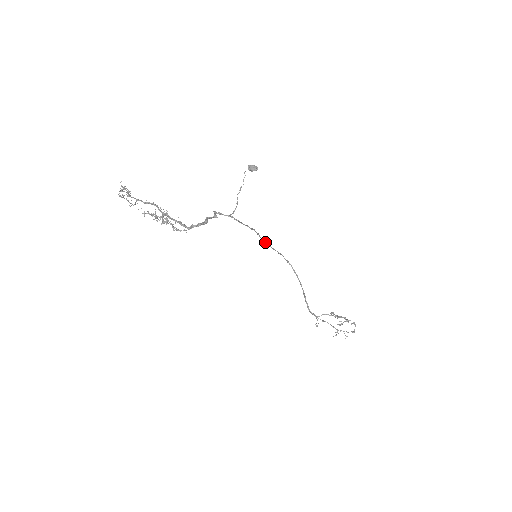
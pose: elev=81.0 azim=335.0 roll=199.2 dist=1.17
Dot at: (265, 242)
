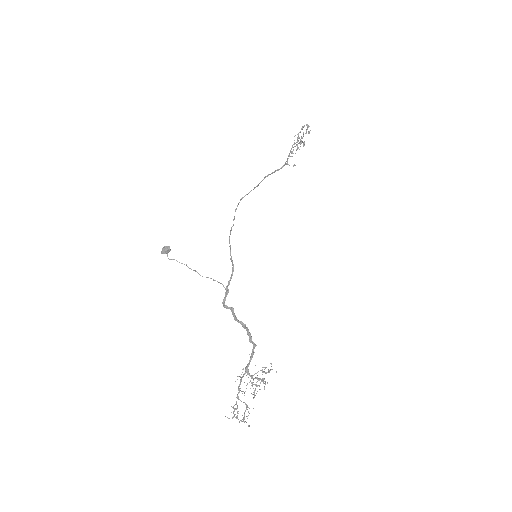
Dot at: occluded
